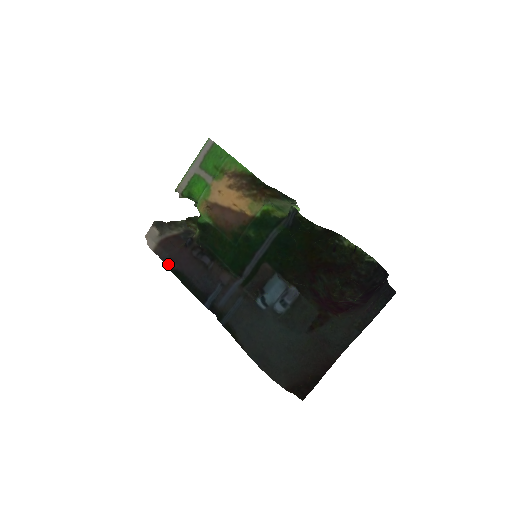
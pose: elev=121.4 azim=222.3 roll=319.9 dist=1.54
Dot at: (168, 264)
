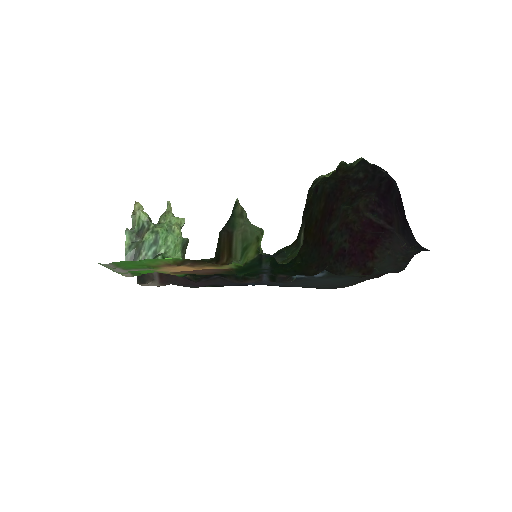
Dot at: occluded
